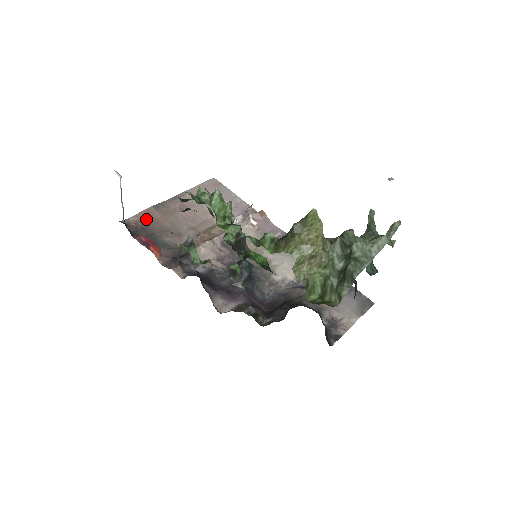
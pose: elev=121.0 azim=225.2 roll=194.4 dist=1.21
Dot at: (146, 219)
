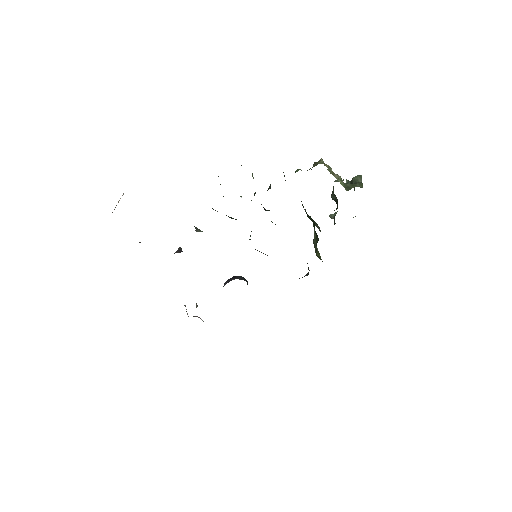
Dot at: occluded
